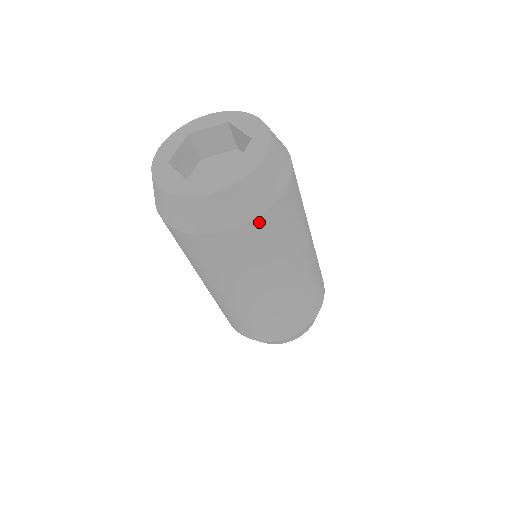
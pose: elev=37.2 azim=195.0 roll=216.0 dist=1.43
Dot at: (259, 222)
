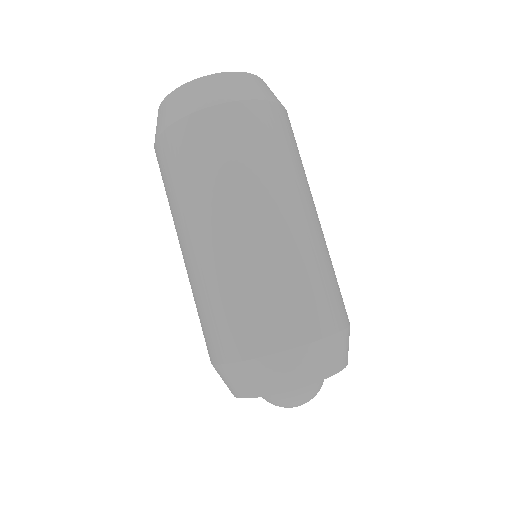
Dot at: occluded
